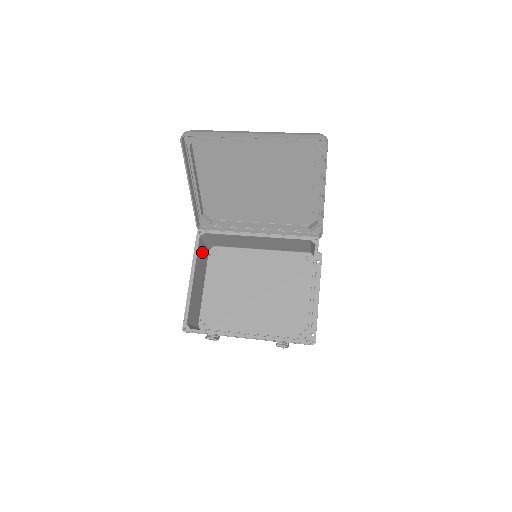
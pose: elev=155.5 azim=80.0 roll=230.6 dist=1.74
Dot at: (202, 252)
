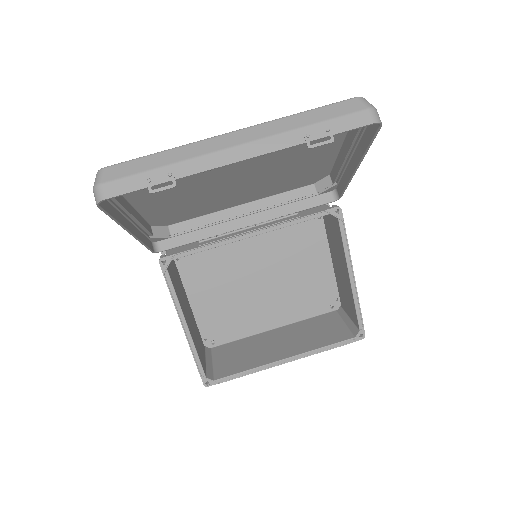
Dot at: (173, 274)
